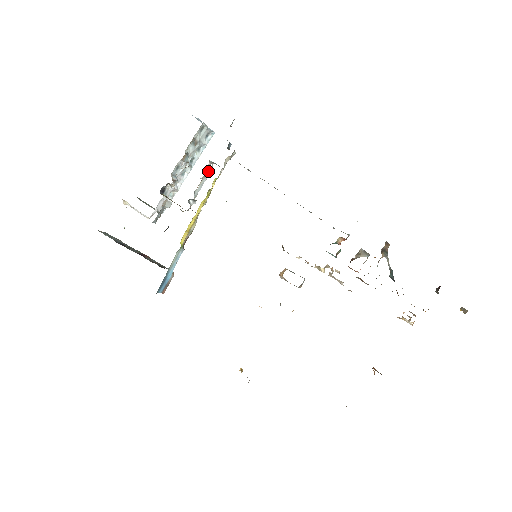
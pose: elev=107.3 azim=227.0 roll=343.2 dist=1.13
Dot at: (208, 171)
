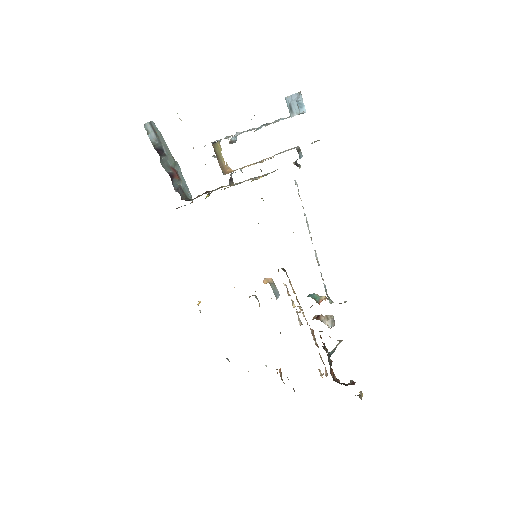
Dot at: (267, 158)
